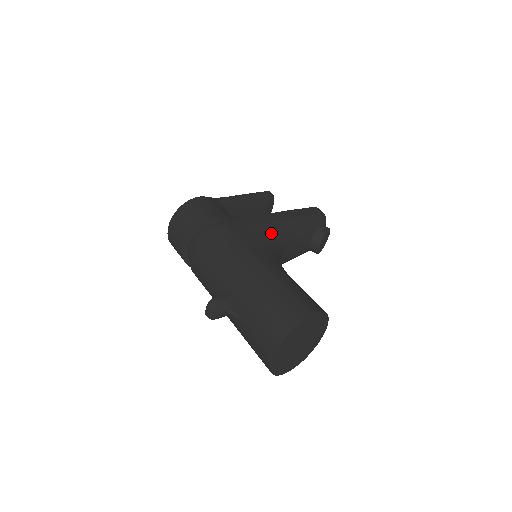
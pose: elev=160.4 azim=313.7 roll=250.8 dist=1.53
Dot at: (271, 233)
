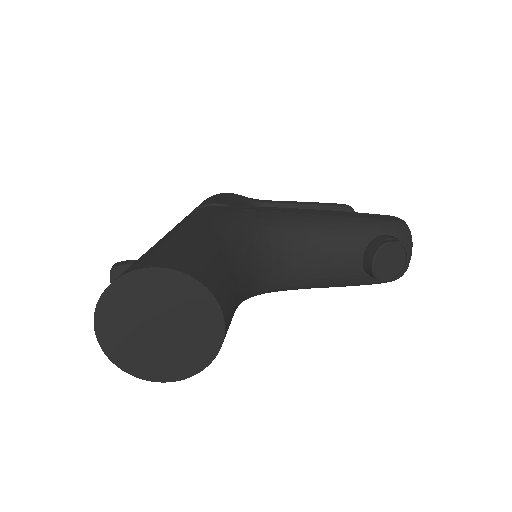
Dot at: (267, 220)
